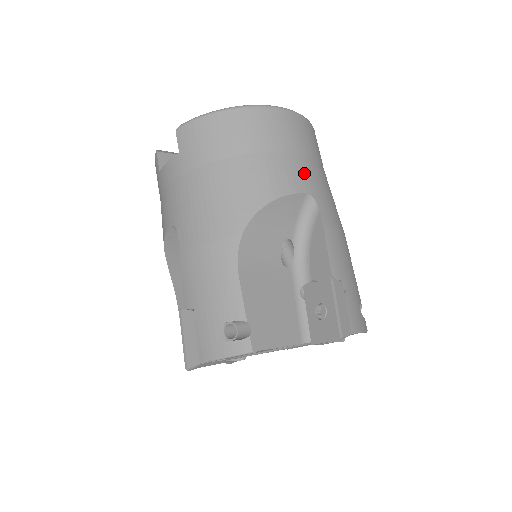
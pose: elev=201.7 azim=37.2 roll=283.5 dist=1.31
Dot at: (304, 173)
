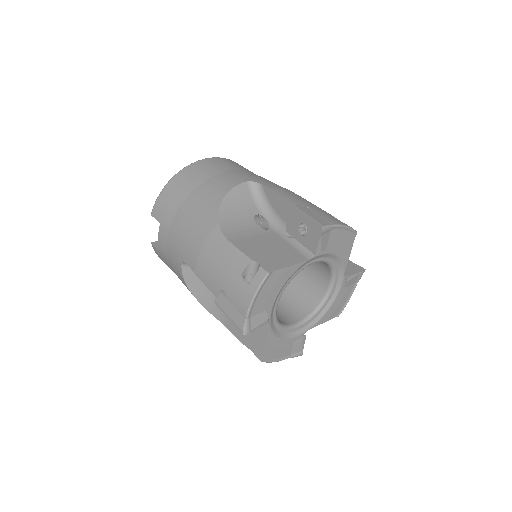
Dot at: (239, 175)
